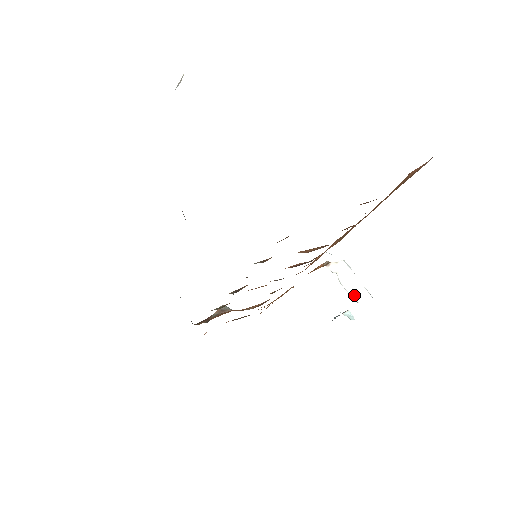
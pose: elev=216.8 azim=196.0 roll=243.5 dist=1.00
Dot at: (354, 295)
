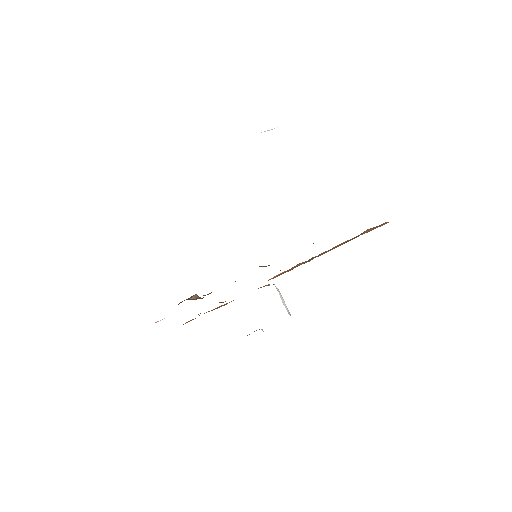
Dot at: (286, 309)
